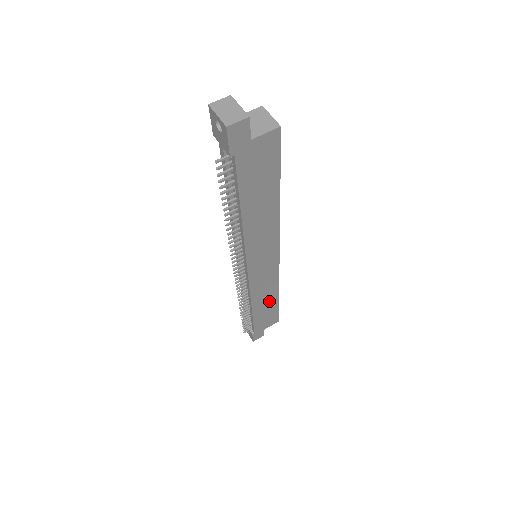
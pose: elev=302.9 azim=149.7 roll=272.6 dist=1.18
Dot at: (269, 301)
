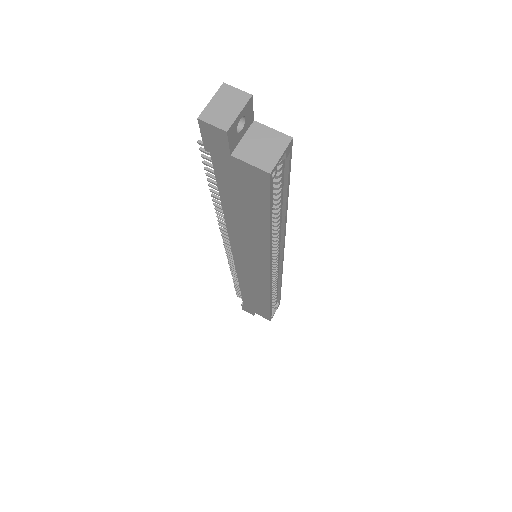
Dot at: (260, 299)
